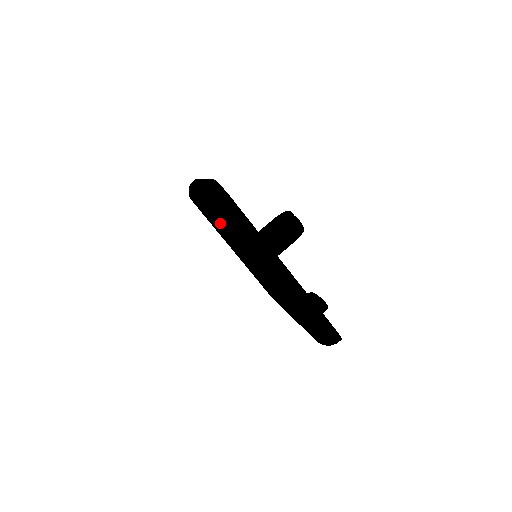
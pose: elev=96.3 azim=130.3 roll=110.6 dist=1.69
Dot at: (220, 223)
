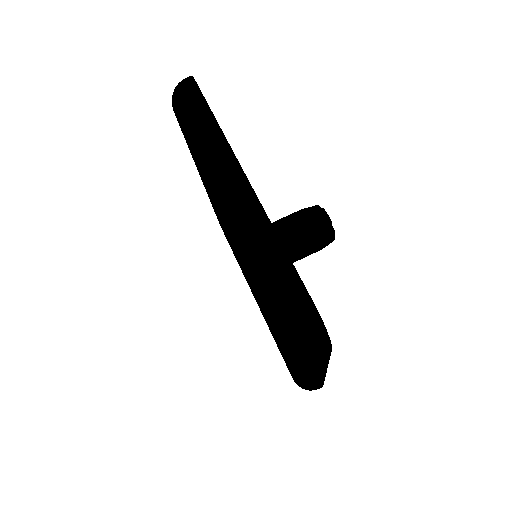
Dot at: (283, 341)
